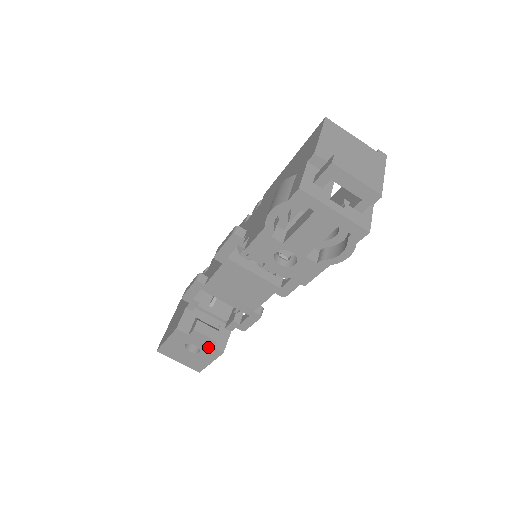
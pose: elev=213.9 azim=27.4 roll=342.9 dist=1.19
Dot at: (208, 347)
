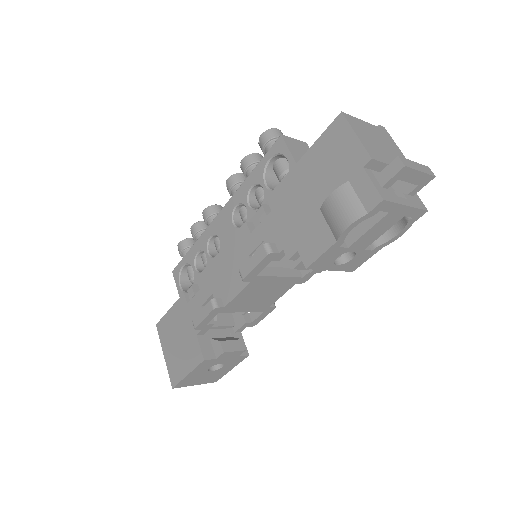
Dot at: (234, 358)
